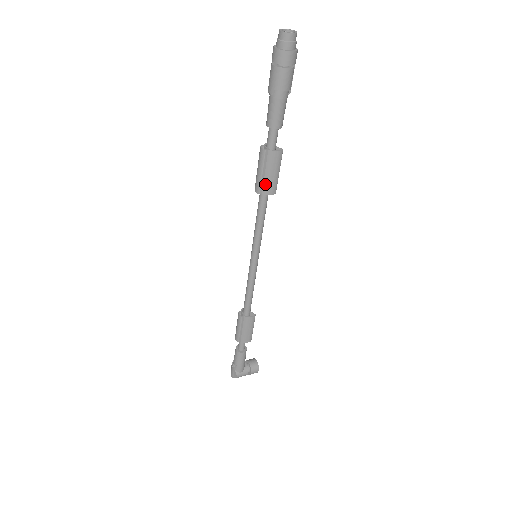
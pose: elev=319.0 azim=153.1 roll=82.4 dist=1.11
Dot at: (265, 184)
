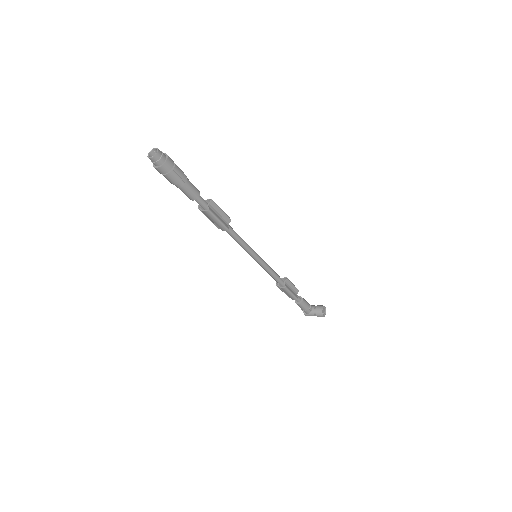
Dot at: (216, 225)
